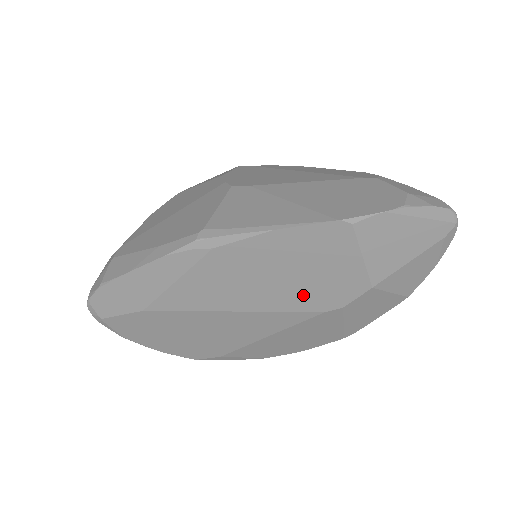
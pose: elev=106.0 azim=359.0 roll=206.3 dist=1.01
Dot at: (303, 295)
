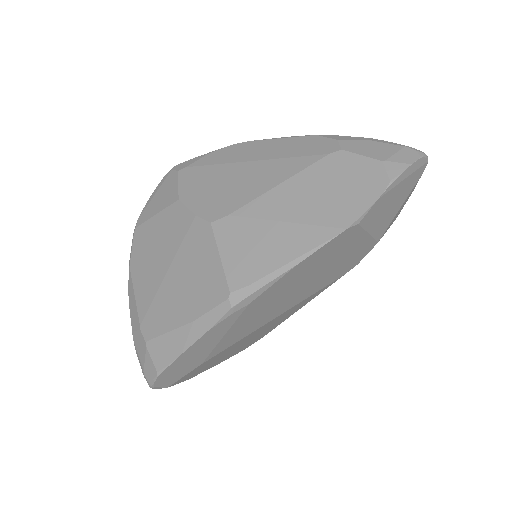
Dot at: (326, 278)
